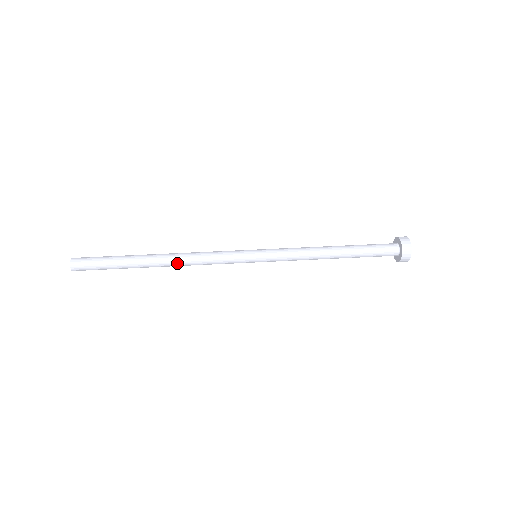
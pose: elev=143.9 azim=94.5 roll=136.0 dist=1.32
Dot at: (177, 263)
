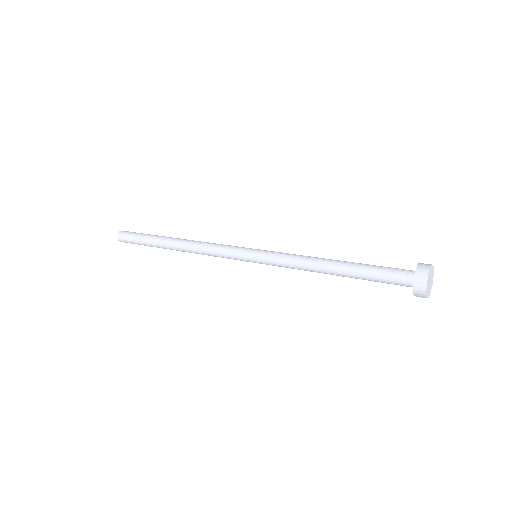
Dot at: (188, 250)
